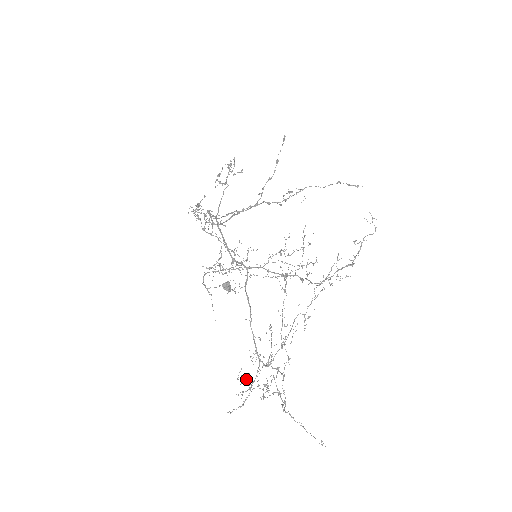
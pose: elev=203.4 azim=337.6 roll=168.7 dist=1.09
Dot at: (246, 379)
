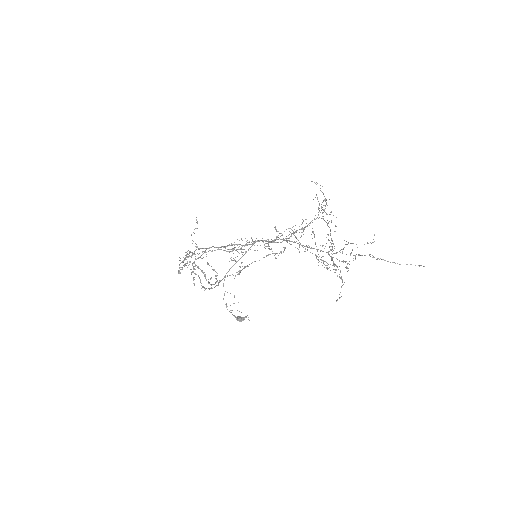
Dot at: occluded
